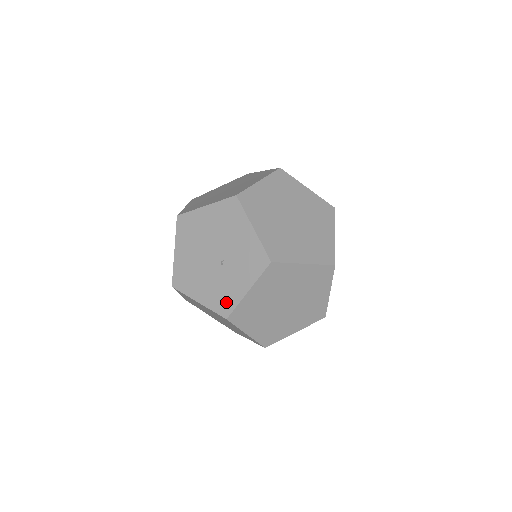
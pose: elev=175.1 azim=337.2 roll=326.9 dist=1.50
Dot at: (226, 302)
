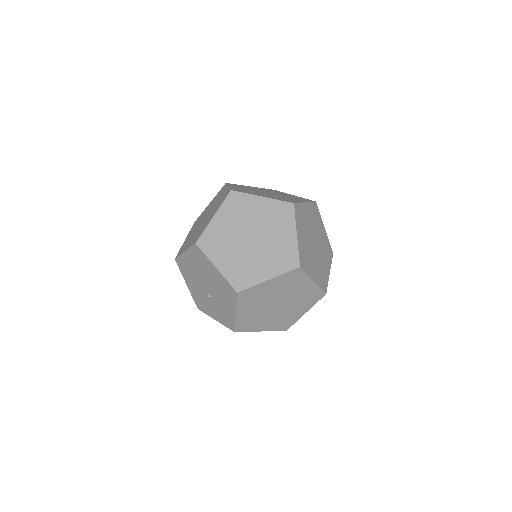
Dot at: (201, 306)
